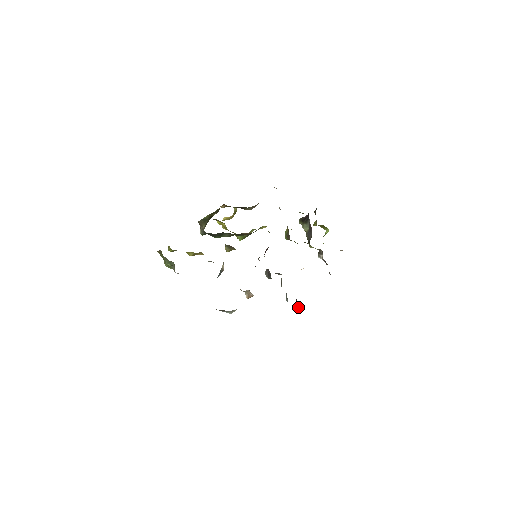
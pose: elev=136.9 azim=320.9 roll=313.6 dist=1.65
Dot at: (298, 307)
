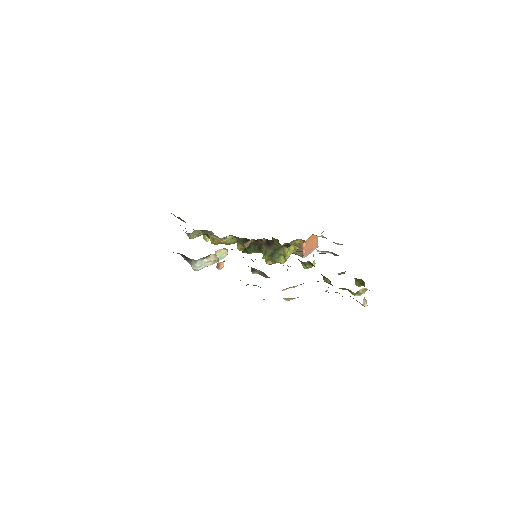
Dot at: occluded
